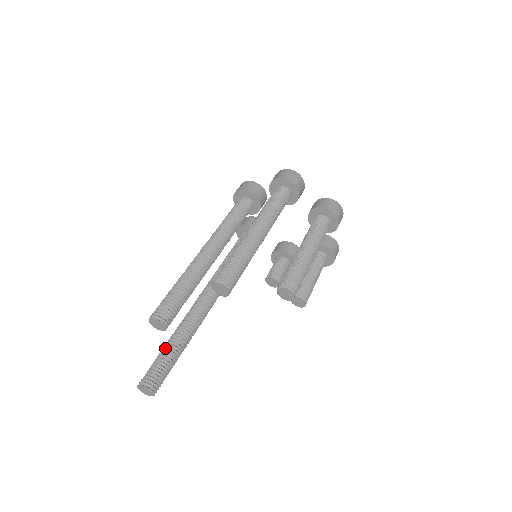
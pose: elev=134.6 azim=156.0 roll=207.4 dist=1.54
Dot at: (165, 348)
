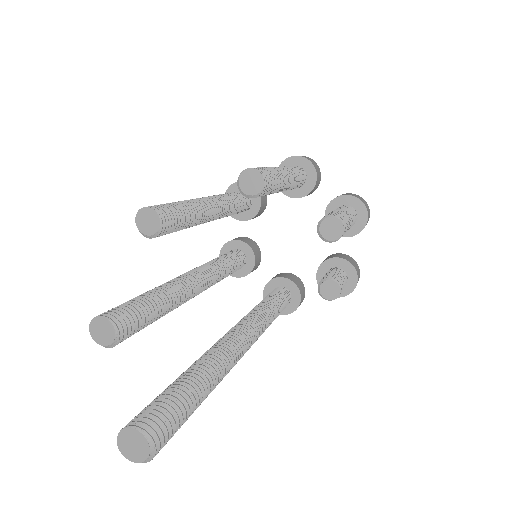
Dot at: occluded
